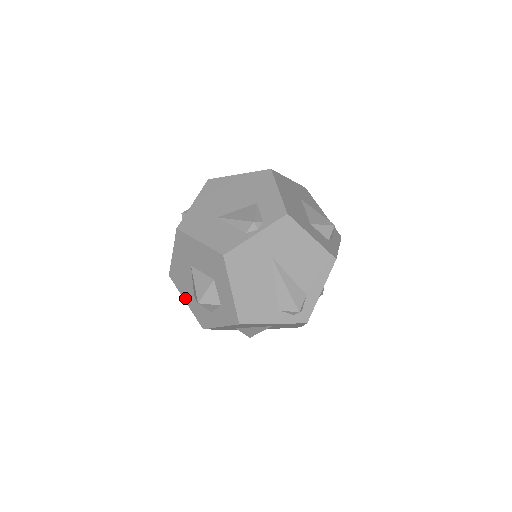
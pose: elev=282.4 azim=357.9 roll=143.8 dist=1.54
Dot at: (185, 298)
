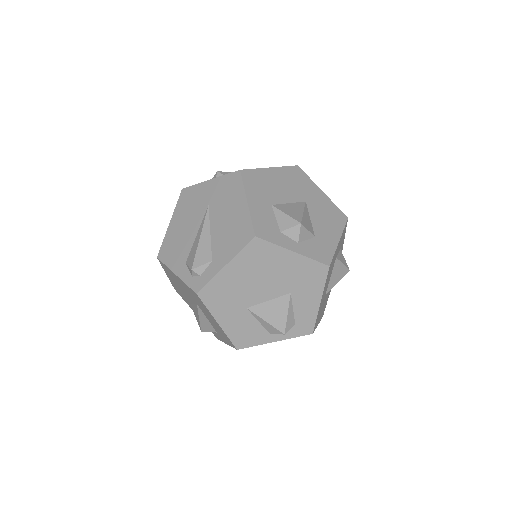
Dot at: occluded
